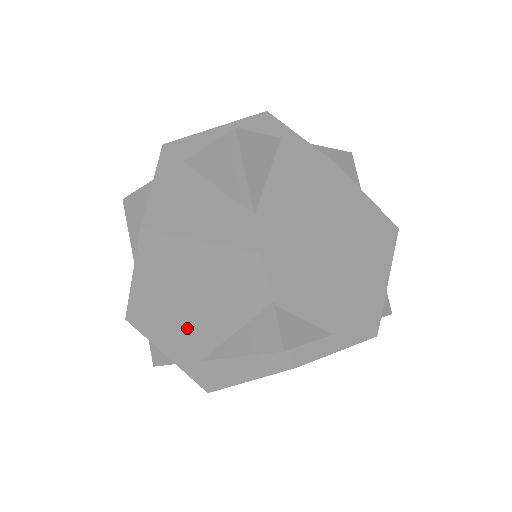
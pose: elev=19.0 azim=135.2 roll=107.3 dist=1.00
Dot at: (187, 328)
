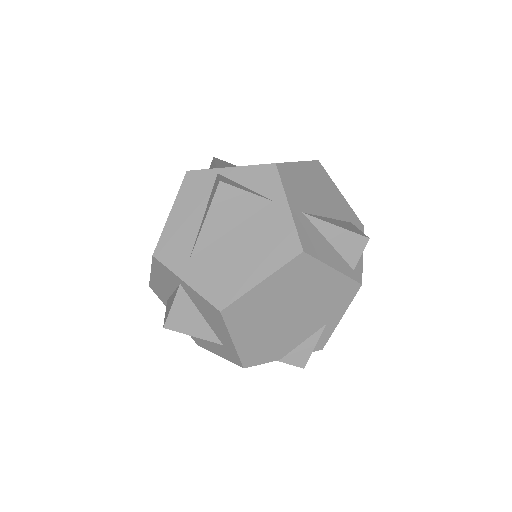
Dot at: occluded
